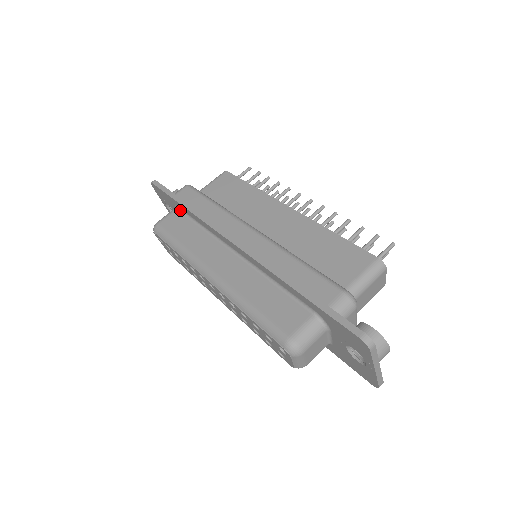
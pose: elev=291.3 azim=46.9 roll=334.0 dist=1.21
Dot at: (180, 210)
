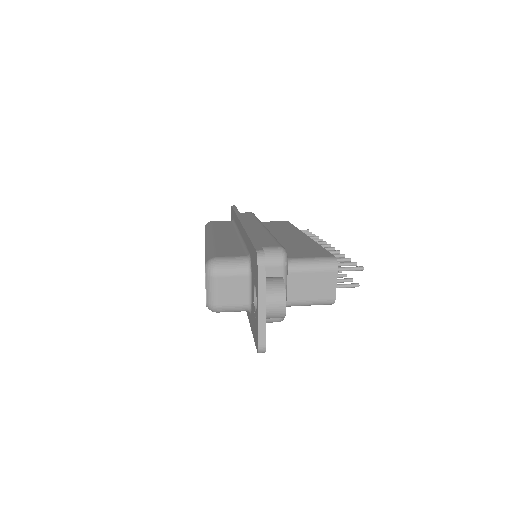
Dot at: (233, 220)
